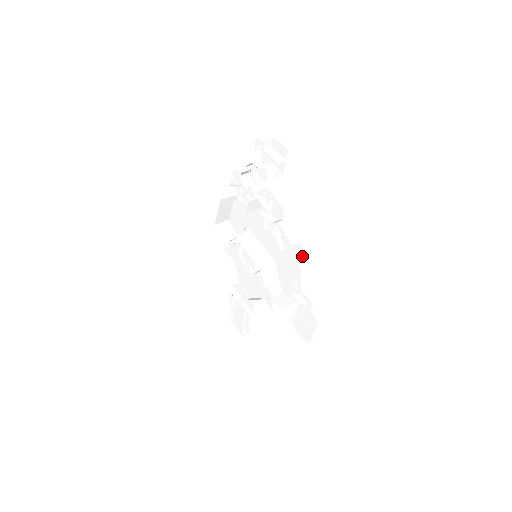
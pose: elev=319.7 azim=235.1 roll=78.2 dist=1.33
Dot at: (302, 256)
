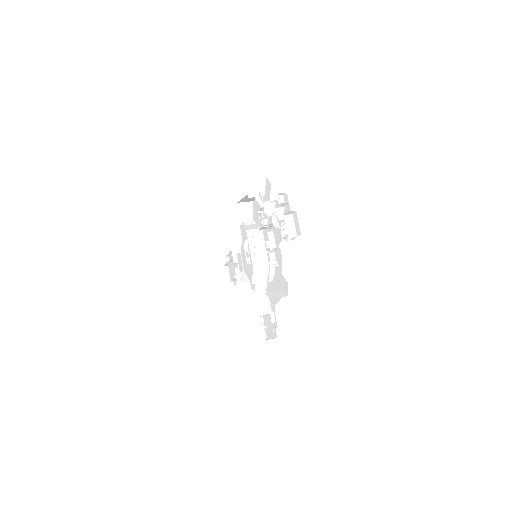
Dot at: (286, 291)
